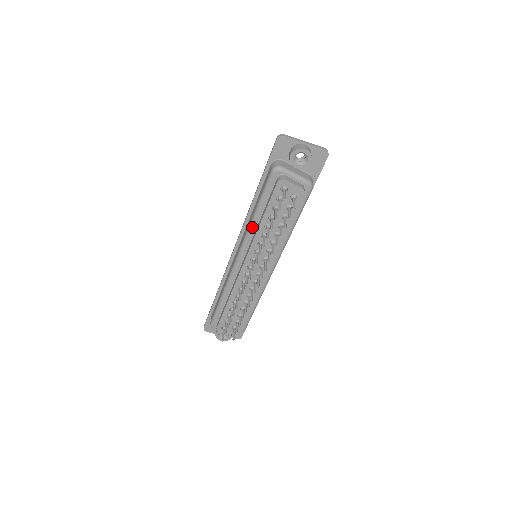
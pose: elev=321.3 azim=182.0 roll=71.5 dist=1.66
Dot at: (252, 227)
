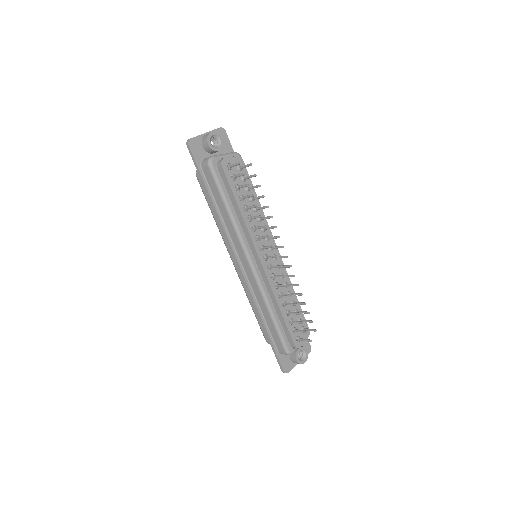
Dot at: (236, 224)
